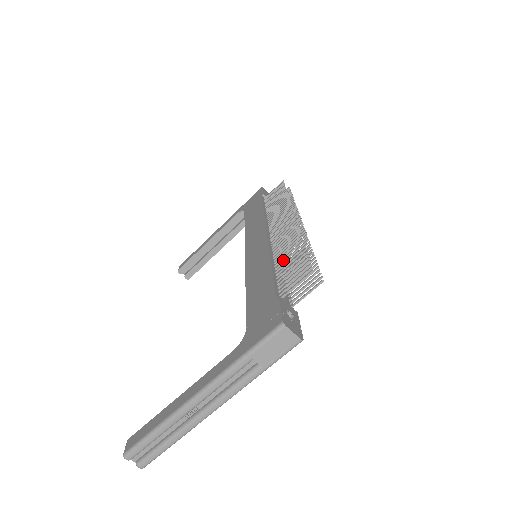
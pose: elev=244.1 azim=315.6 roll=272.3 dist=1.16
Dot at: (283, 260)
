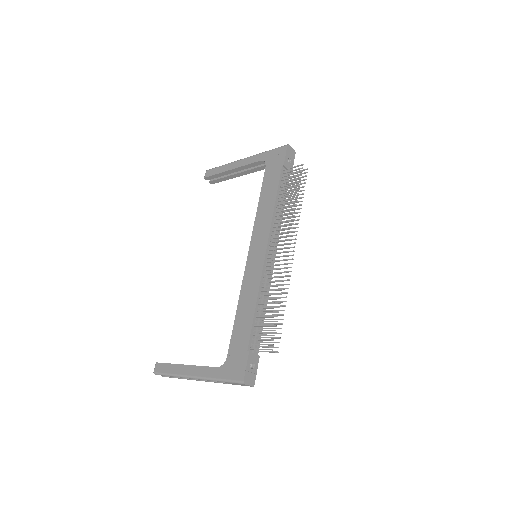
Dot at: occluded
